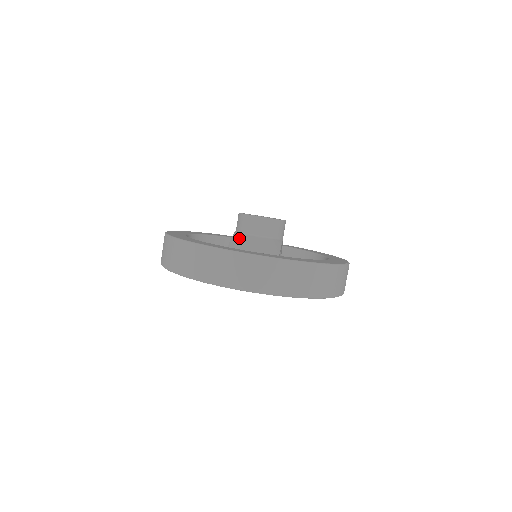
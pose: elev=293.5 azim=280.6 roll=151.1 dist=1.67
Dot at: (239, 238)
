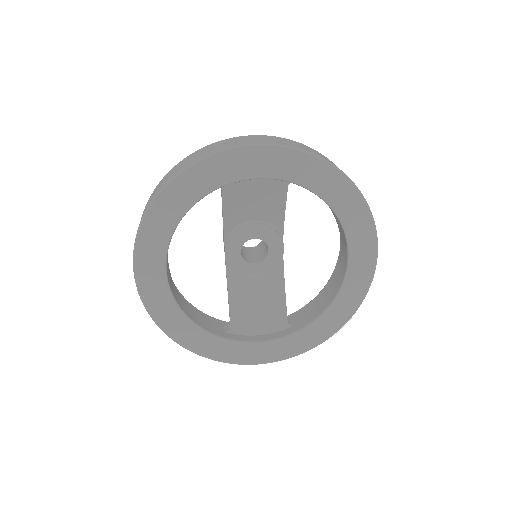
Dot at: occluded
